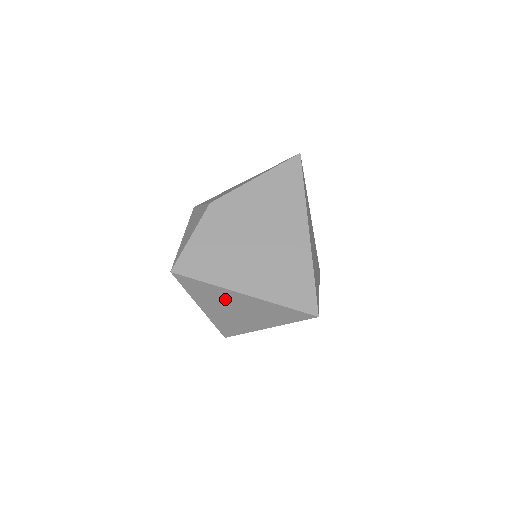
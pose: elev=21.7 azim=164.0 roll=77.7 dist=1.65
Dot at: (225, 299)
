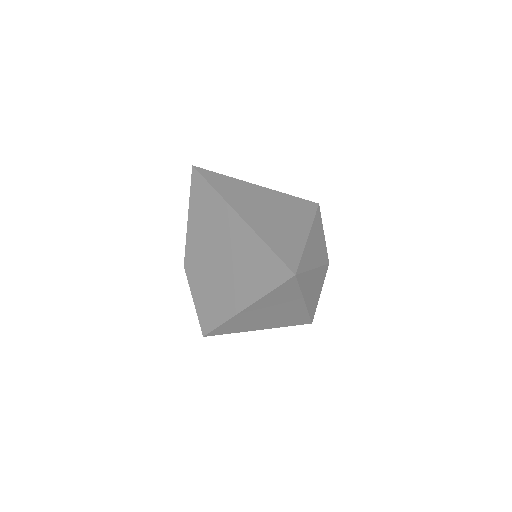
Dot at: (250, 318)
